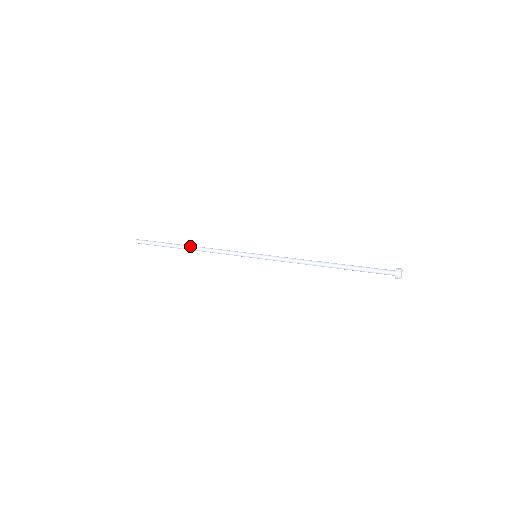
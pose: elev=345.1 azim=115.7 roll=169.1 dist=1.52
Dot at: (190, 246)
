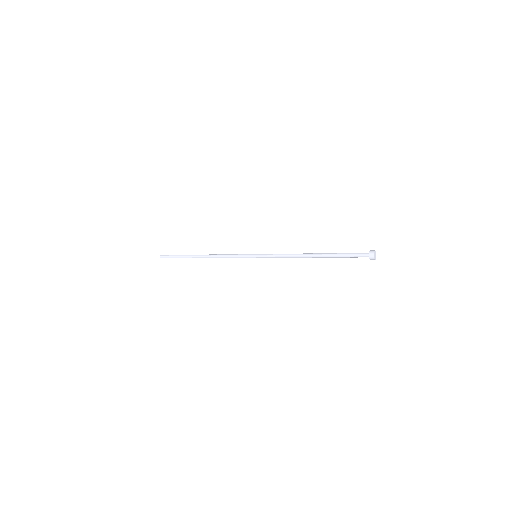
Dot at: (203, 256)
